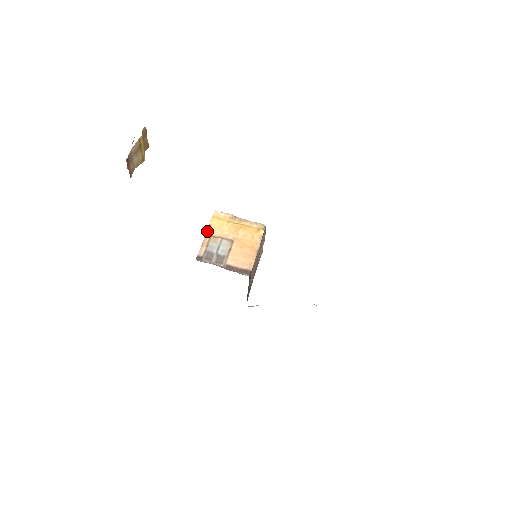
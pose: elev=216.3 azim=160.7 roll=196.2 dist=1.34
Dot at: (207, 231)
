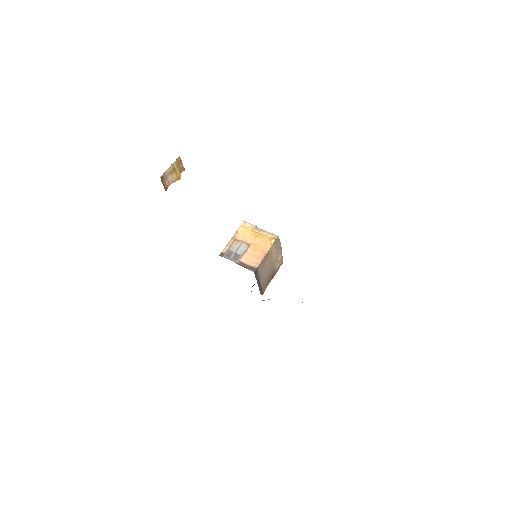
Dot at: (234, 236)
